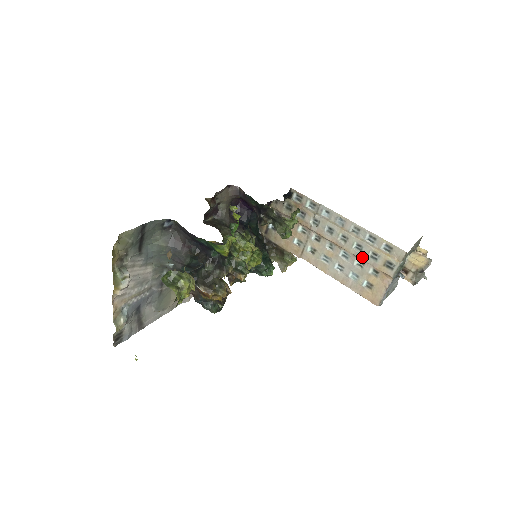
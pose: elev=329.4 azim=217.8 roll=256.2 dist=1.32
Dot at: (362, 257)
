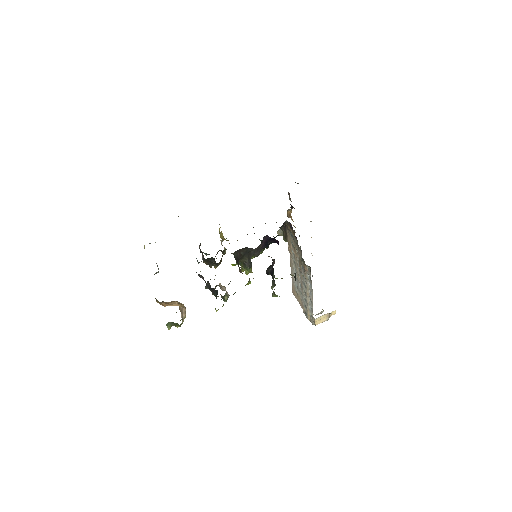
Dot at: (303, 299)
